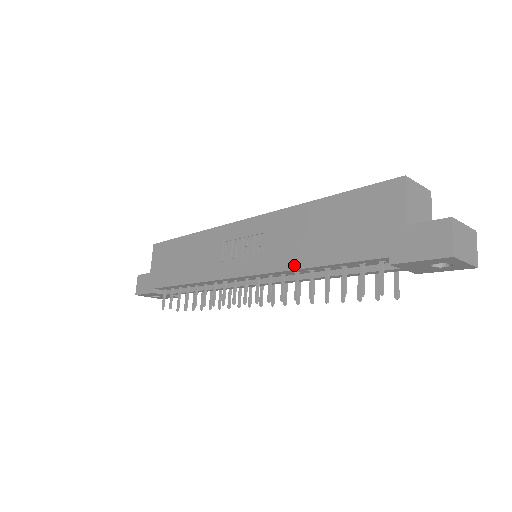
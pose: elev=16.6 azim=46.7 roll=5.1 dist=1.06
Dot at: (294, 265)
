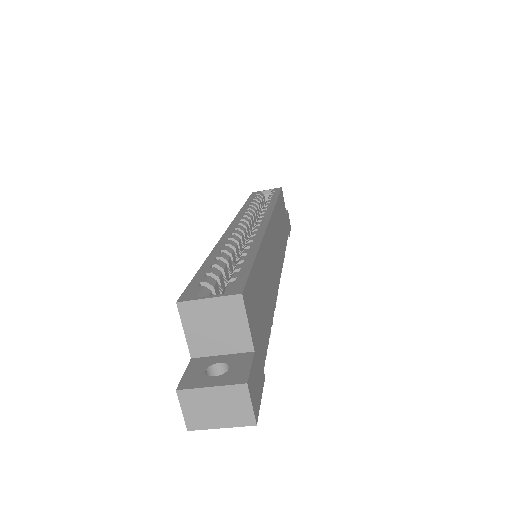
Dot at: occluded
